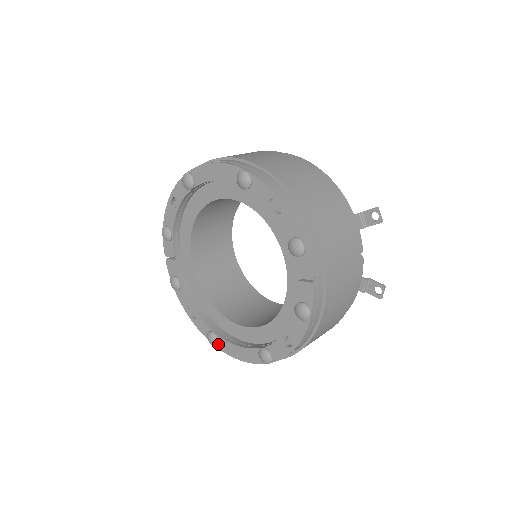
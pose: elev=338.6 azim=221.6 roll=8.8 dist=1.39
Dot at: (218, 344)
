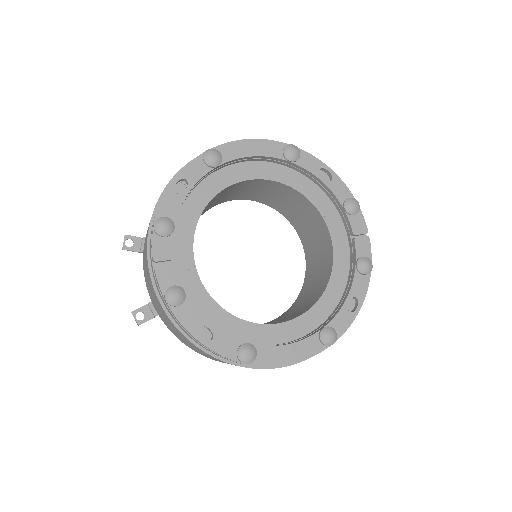
Dot at: (255, 358)
